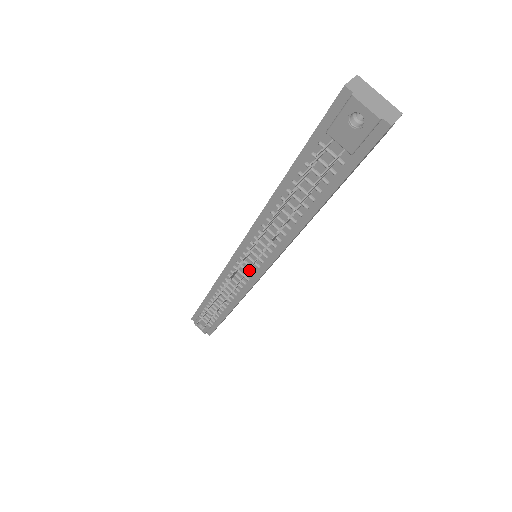
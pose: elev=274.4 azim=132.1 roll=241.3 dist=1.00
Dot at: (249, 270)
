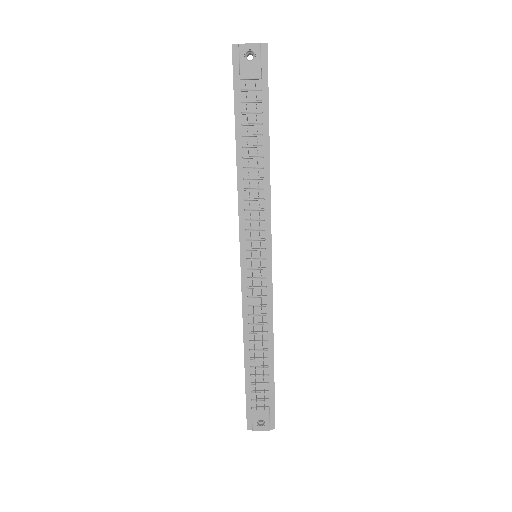
Dot at: (260, 263)
